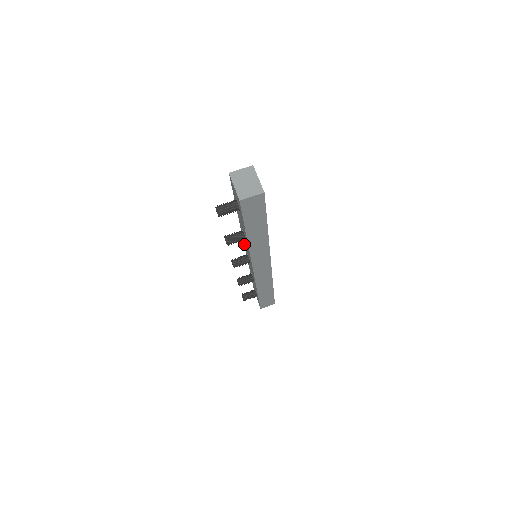
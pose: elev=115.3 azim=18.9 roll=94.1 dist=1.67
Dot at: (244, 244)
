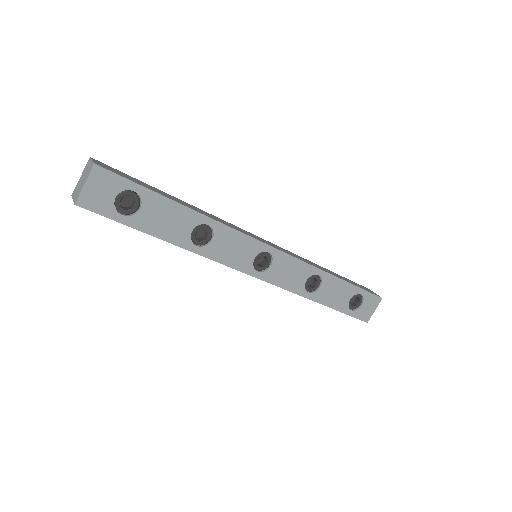
Dot at: occluded
